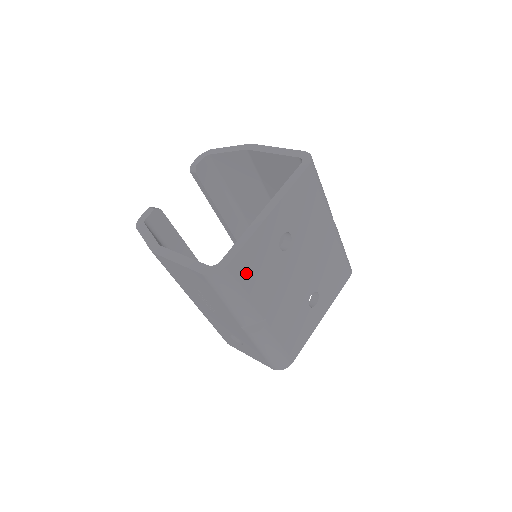
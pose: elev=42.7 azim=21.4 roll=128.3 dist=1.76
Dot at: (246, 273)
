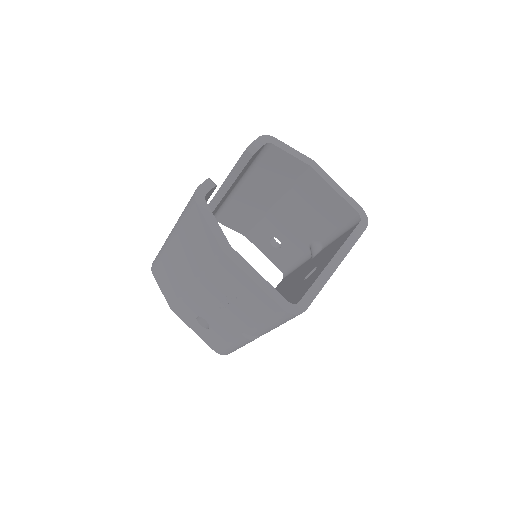
Dot at: occluded
